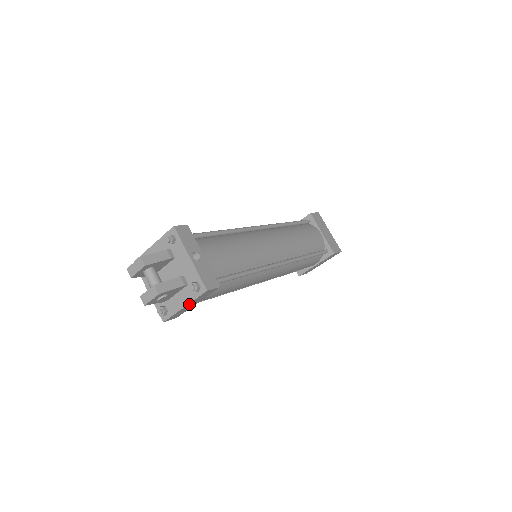
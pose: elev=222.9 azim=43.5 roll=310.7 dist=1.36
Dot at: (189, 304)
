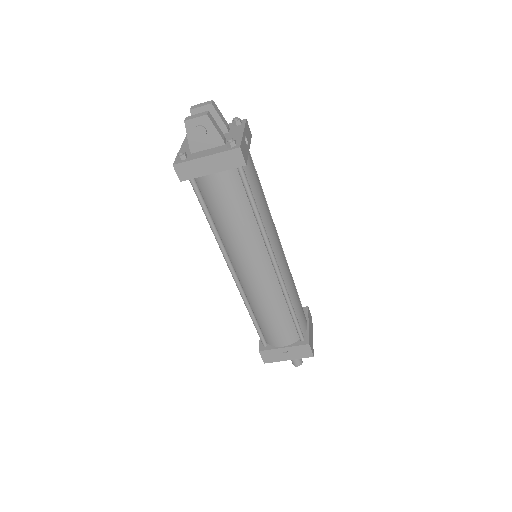
Dot at: (211, 158)
